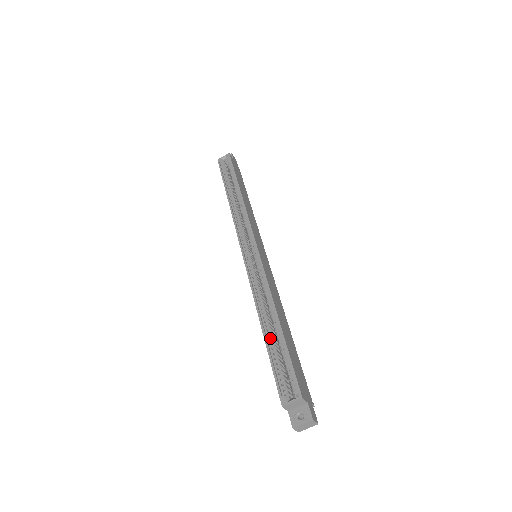
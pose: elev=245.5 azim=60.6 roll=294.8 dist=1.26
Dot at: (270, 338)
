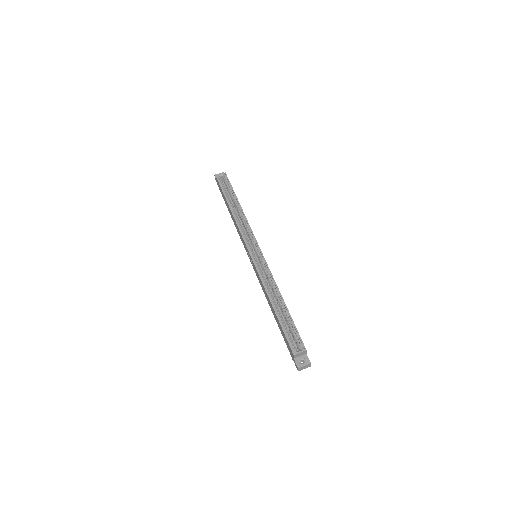
Dot at: (278, 313)
